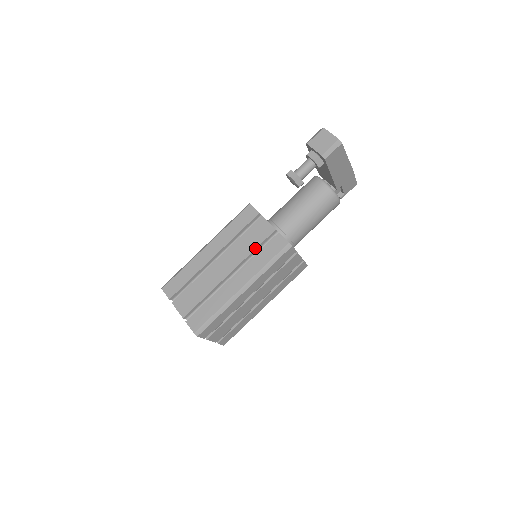
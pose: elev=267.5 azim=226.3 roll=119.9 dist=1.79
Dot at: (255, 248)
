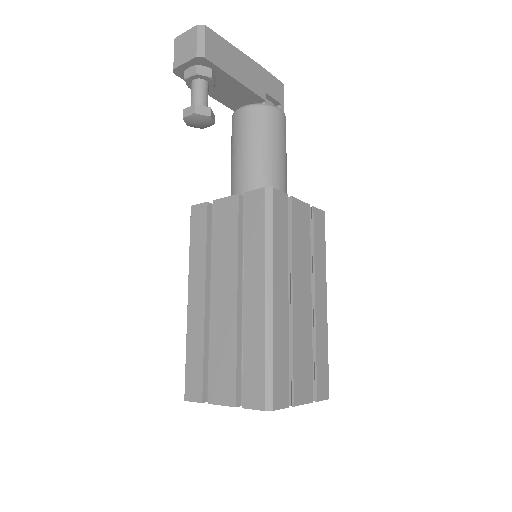
Dot at: (237, 237)
